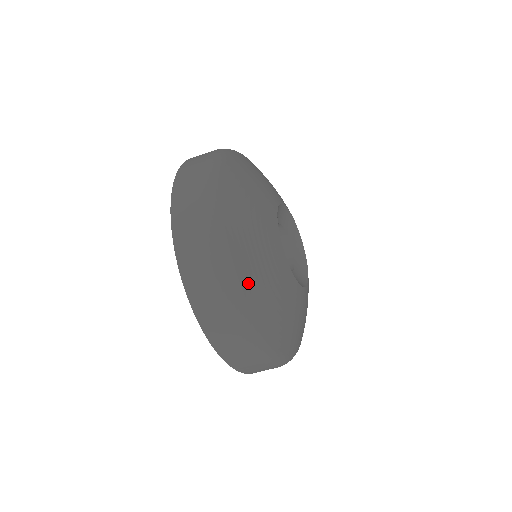
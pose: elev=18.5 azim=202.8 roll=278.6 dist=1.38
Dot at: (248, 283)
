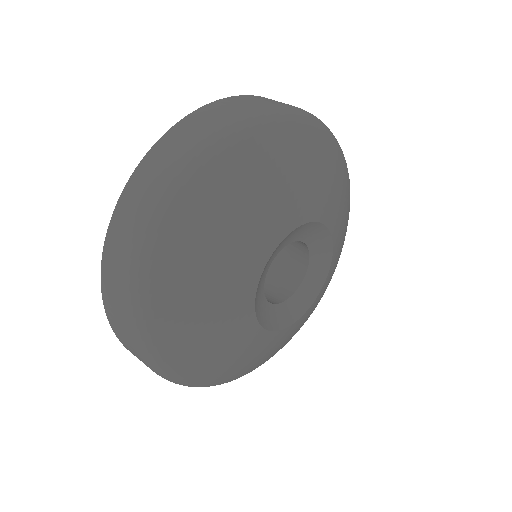
Dot at: (172, 275)
